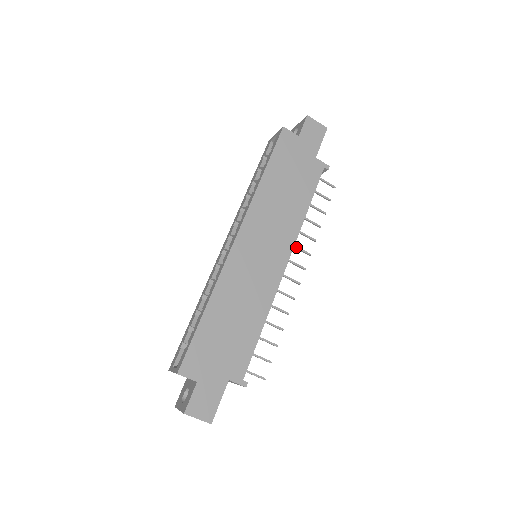
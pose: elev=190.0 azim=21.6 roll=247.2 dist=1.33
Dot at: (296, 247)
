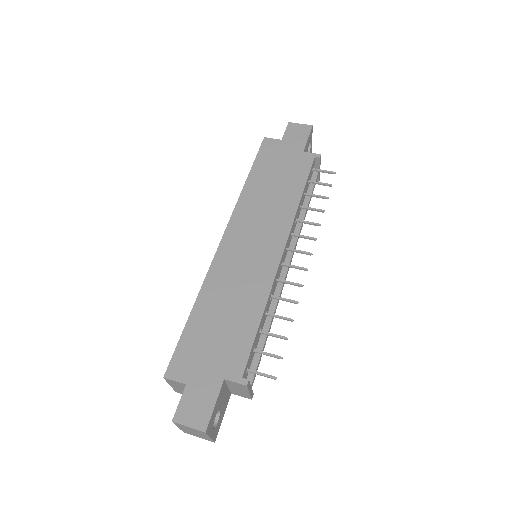
Dot at: (297, 235)
